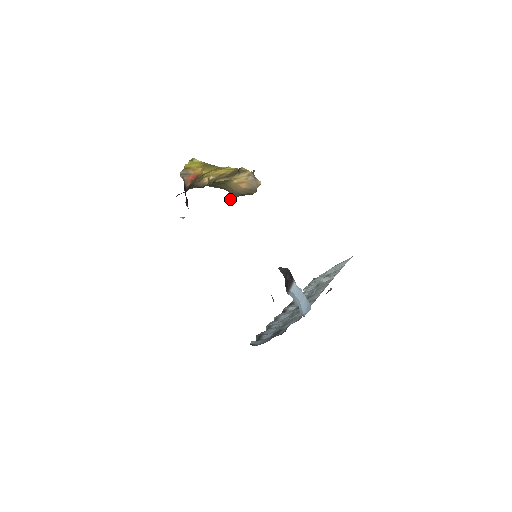
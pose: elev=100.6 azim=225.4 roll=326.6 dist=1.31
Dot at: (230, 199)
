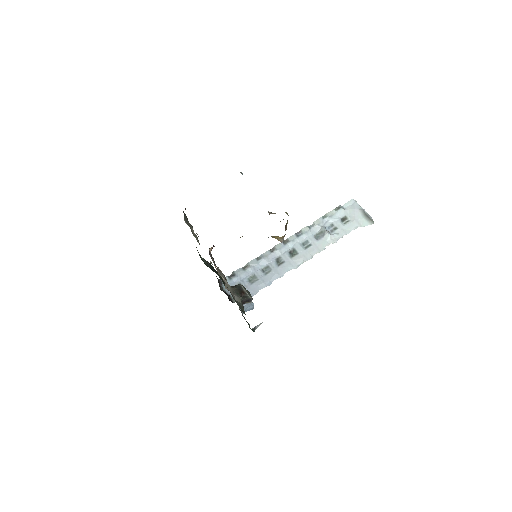
Dot at: (270, 213)
